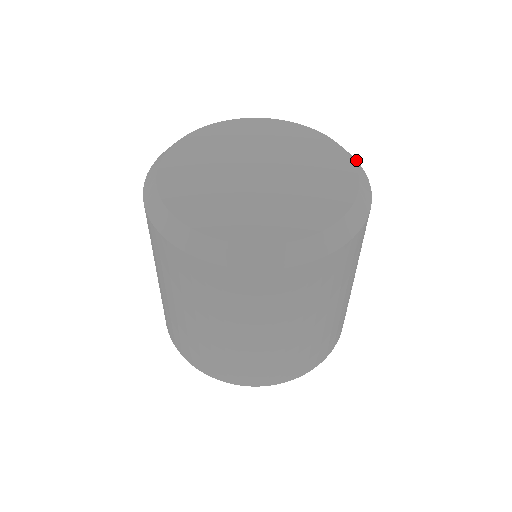
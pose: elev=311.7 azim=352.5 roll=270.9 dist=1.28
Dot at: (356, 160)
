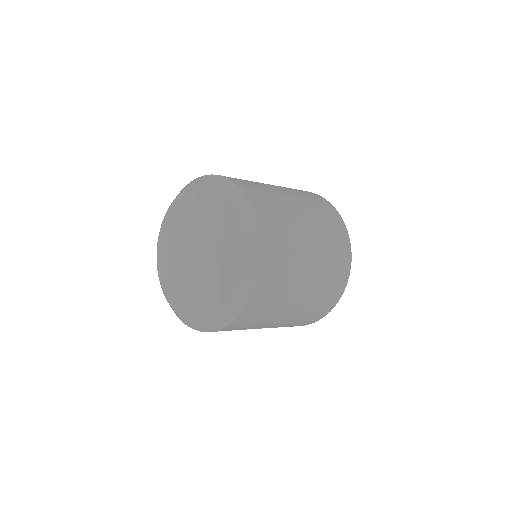
Dot at: (258, 261)
